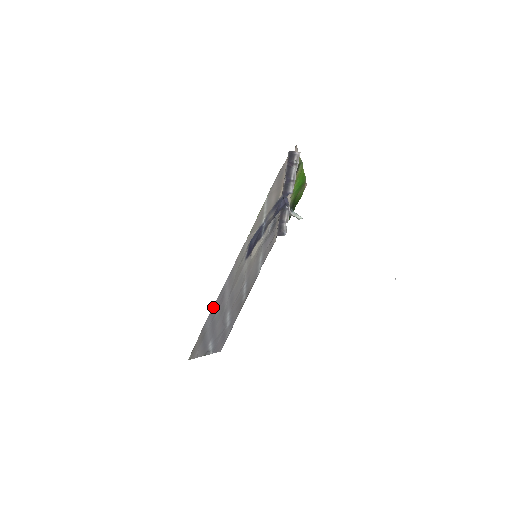
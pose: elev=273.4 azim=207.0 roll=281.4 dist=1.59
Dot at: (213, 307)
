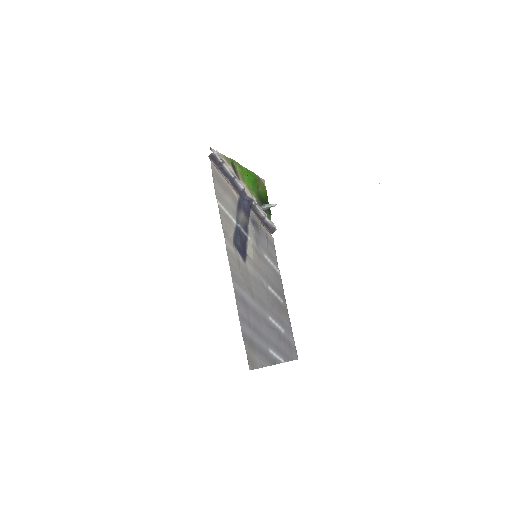
Dot at: (239, 313)
